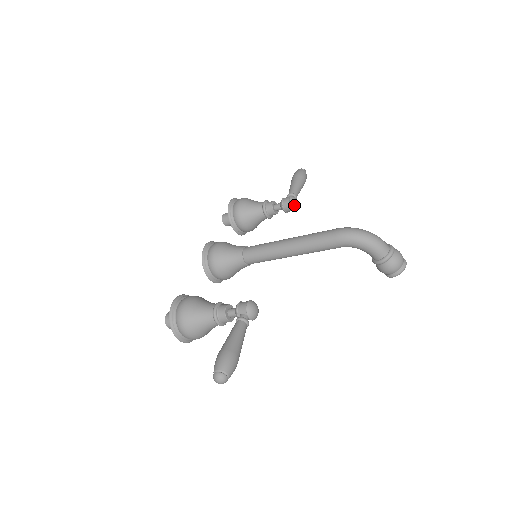
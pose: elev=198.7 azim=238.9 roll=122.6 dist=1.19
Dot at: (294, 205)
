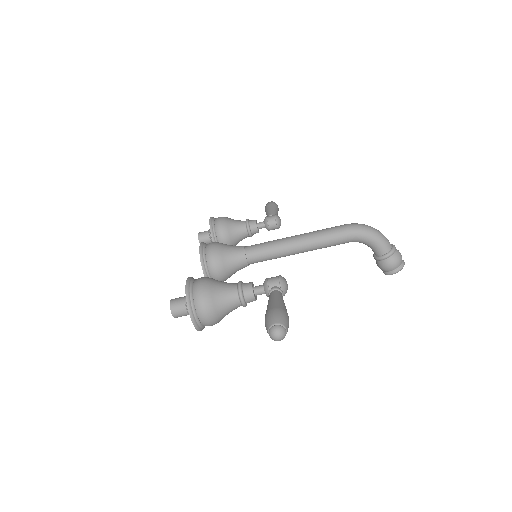
Dot at: (279, 222)
